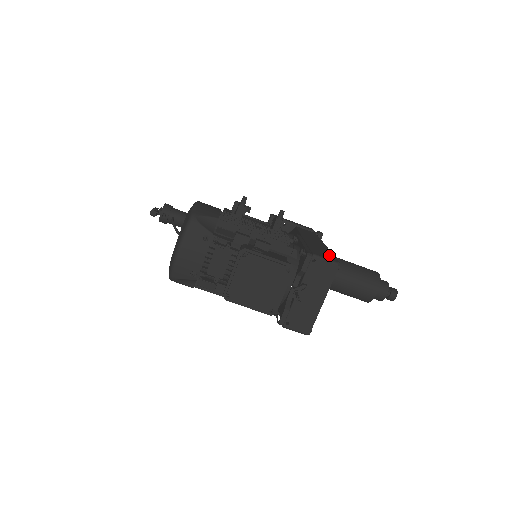
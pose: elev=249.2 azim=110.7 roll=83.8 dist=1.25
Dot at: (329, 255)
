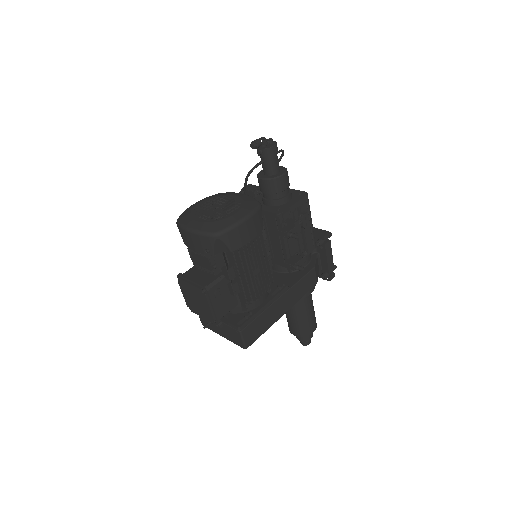
Dot at: (257, 334)
